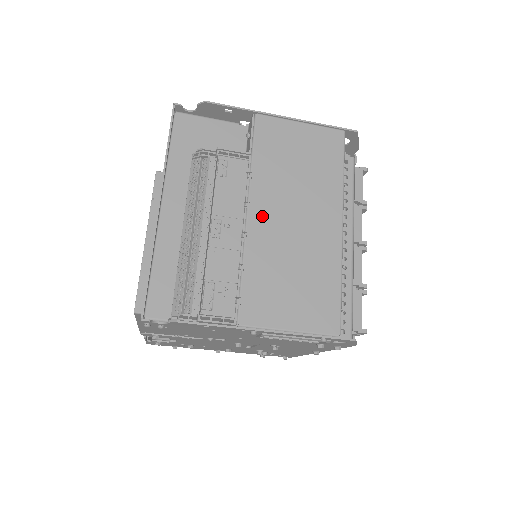
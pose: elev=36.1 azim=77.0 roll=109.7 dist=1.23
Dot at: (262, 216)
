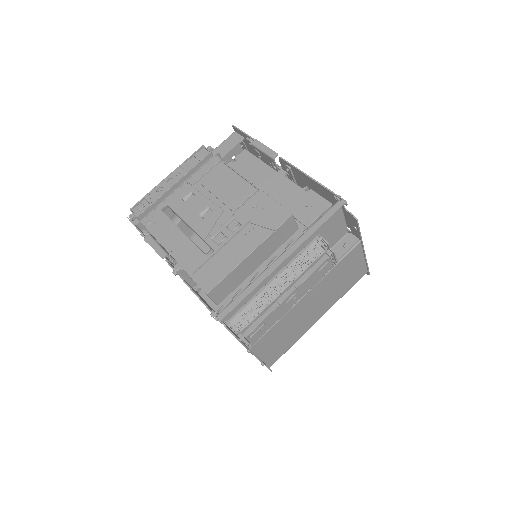
Dot at: (308, 299)
